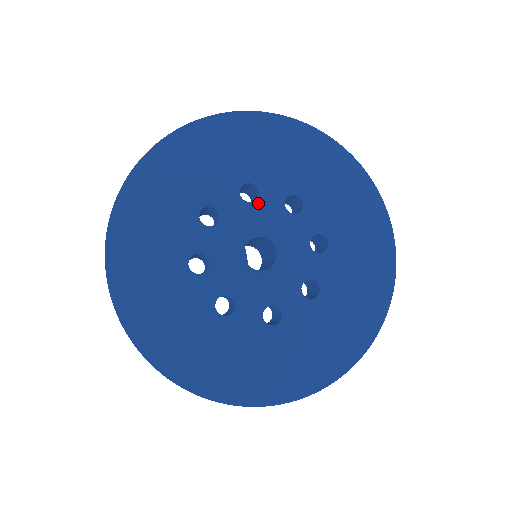
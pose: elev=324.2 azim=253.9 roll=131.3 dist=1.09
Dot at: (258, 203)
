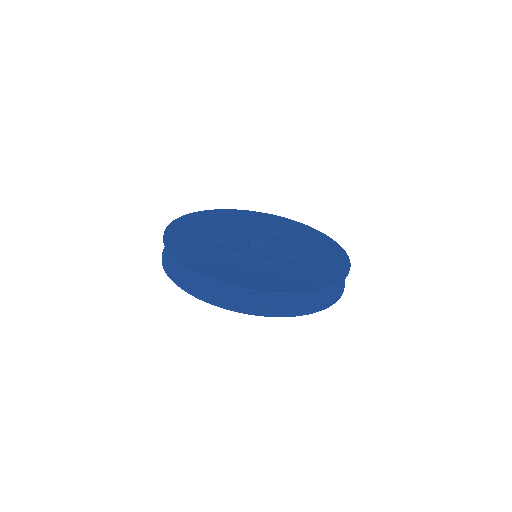
Dot at: (255, 231)
